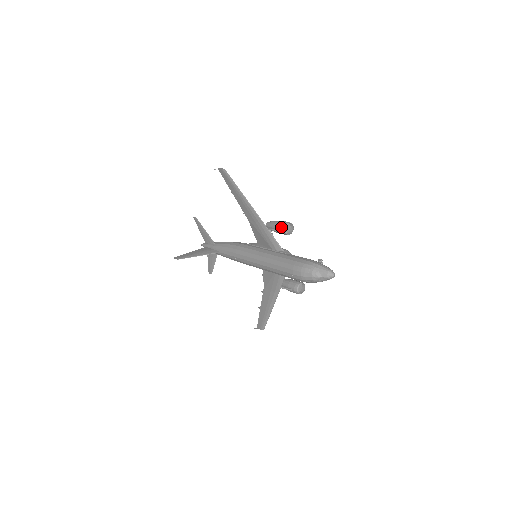
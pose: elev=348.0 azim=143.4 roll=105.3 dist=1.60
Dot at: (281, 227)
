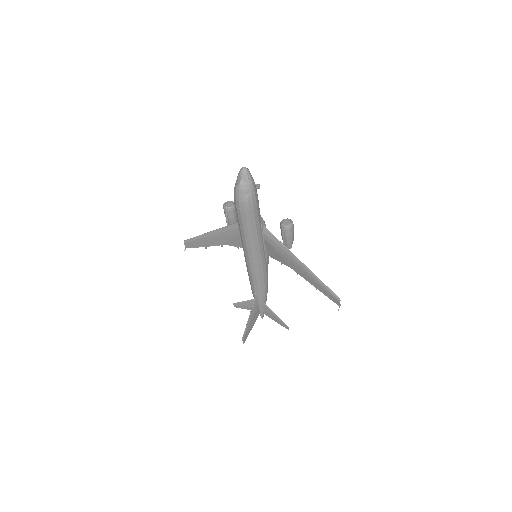
Dot at: (224, 211)
